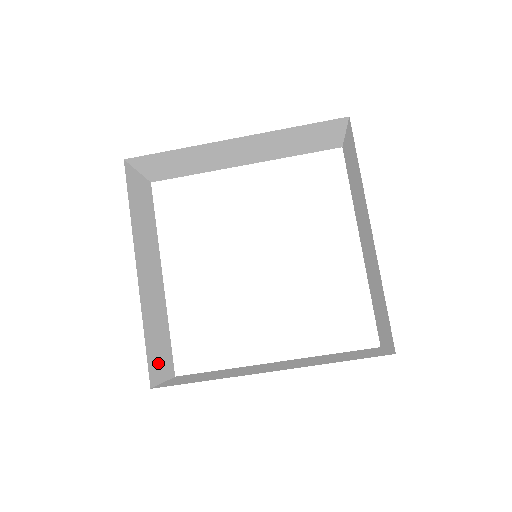
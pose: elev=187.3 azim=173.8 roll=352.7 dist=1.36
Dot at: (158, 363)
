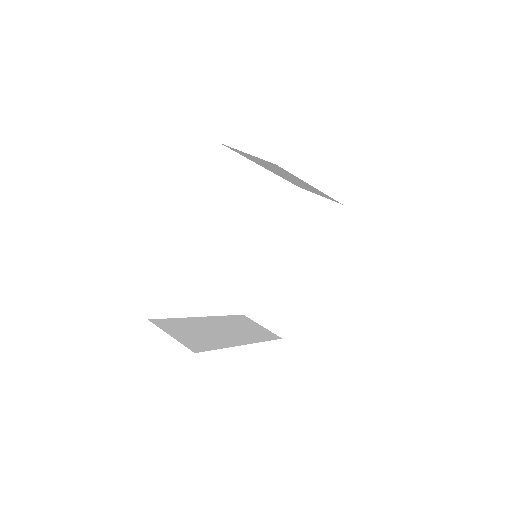
Dot at: (261, 330)
